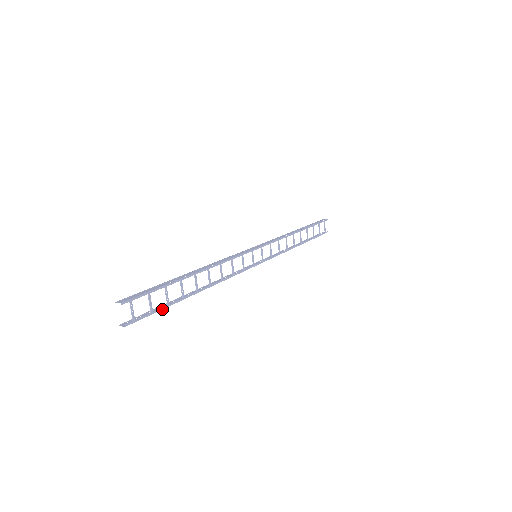
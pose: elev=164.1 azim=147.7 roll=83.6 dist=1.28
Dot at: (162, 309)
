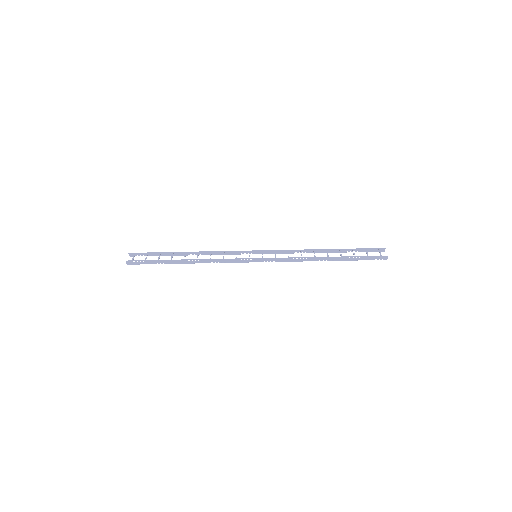
Dot at: (153, 261)
